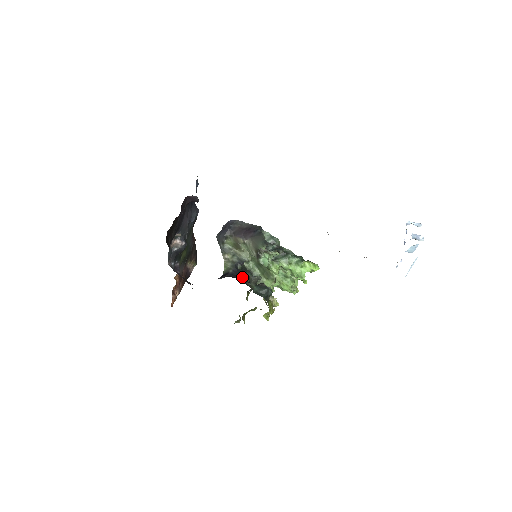
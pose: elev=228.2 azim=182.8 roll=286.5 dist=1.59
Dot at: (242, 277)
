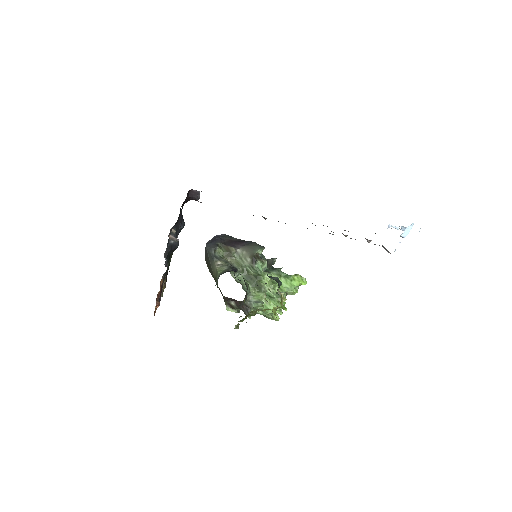
Dot at: occluded
